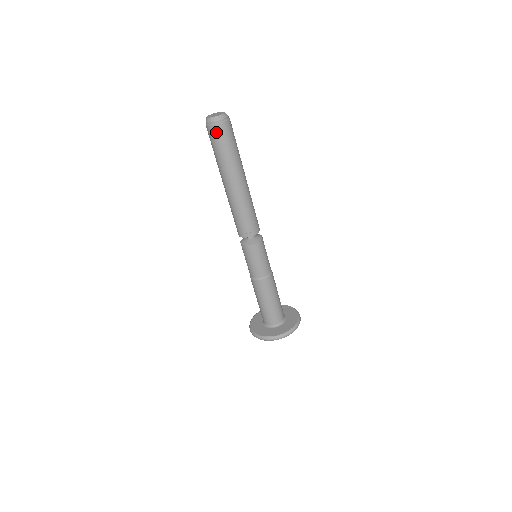
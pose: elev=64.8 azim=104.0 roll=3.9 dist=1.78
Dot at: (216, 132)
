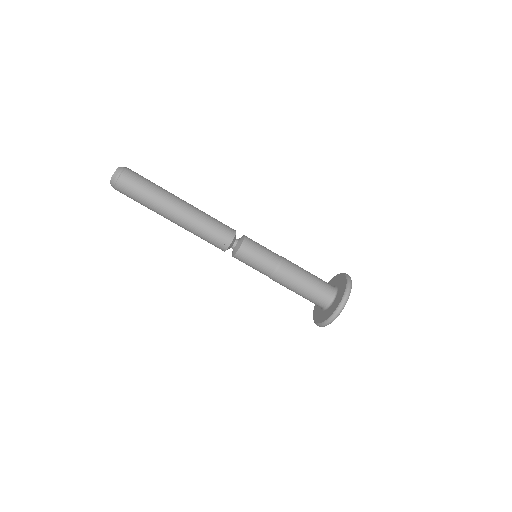
Dot at: (122, 189)
